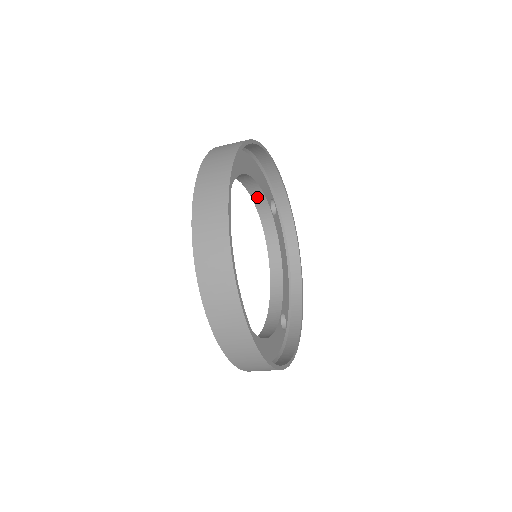
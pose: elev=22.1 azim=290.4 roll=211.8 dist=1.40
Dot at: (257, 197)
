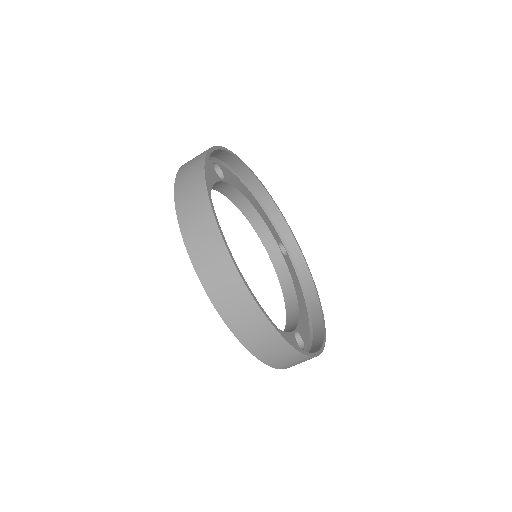
Dot at: (263, 235)
